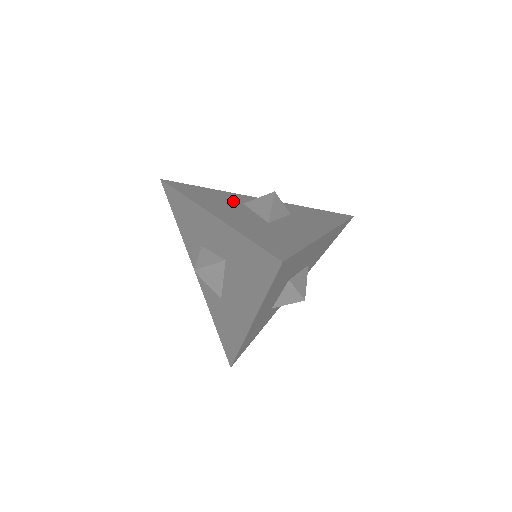
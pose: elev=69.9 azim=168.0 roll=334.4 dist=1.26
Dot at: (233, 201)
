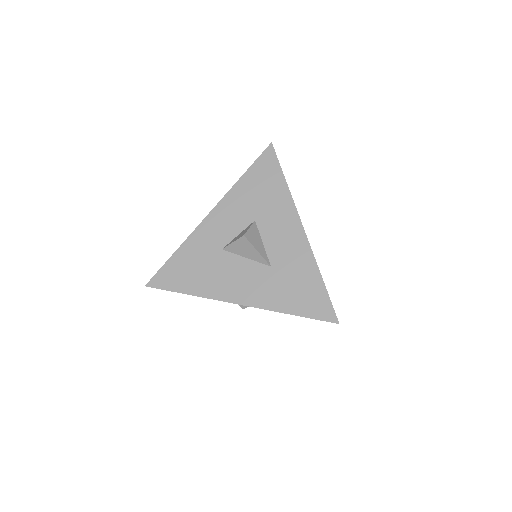
Dot at: (215, 256)
